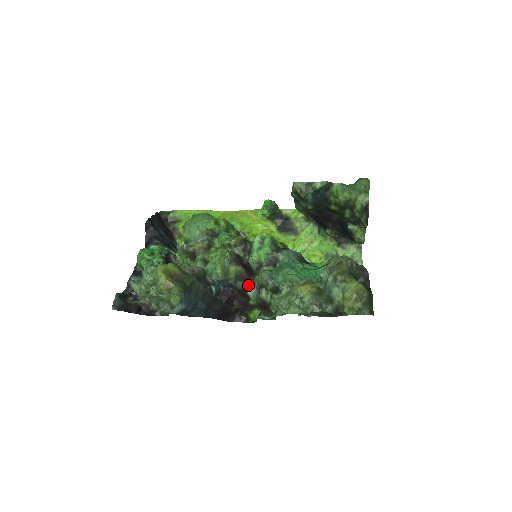
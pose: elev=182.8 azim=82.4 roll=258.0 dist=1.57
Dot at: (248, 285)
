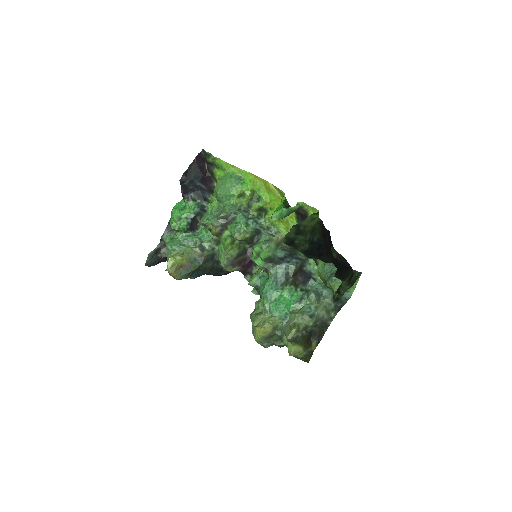
Dot at: (246, 273)
